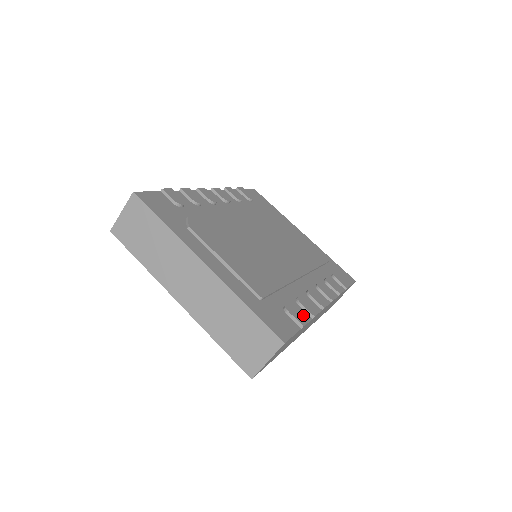
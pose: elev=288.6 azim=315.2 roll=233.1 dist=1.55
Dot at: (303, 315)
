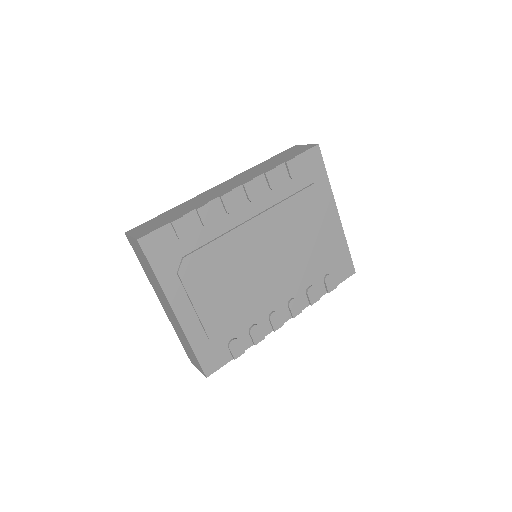
Dot at: (246, 343)
